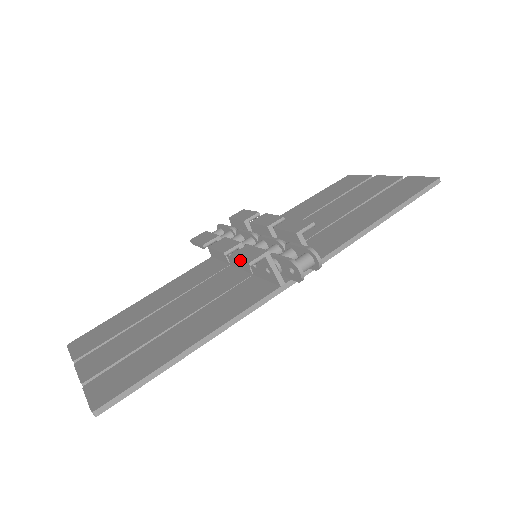
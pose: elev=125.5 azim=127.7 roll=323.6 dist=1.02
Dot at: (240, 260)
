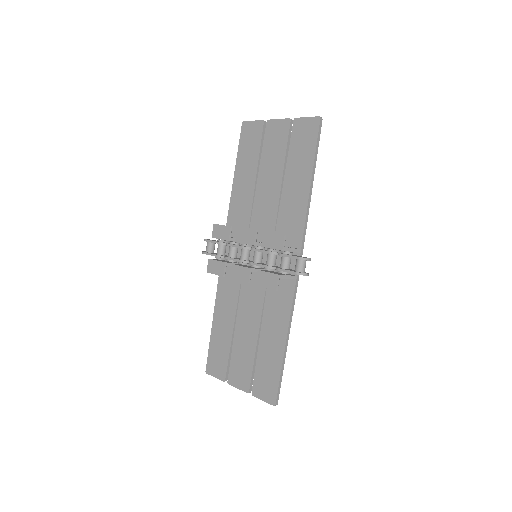
Dot at: occluded
